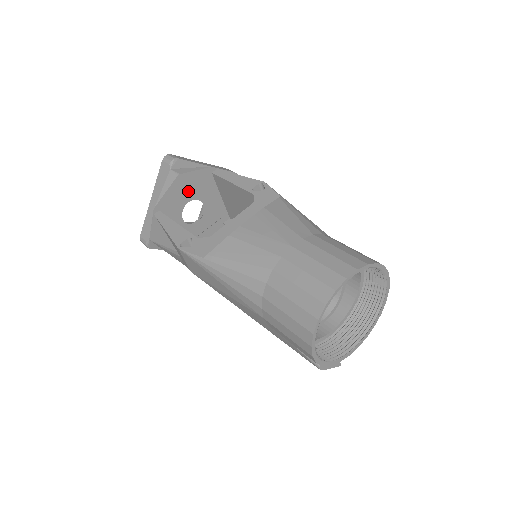
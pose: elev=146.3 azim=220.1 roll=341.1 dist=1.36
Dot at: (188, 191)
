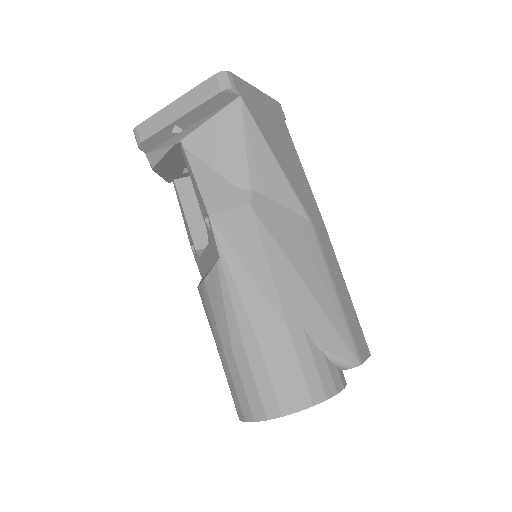
Dot at: (179, 162)
